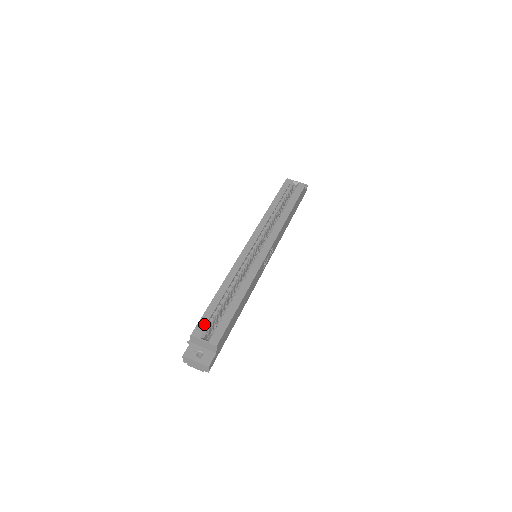
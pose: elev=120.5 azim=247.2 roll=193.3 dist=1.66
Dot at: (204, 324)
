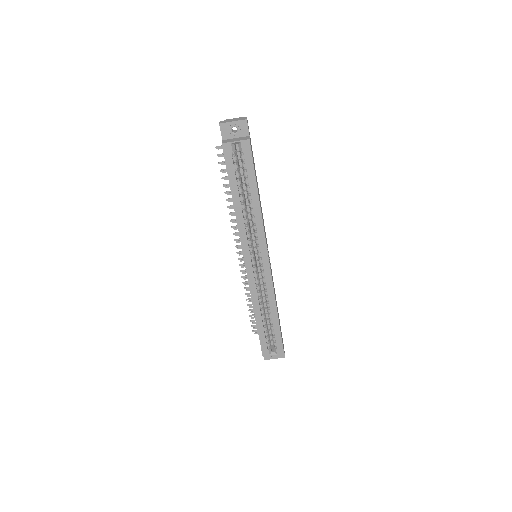
Dot at: (265, 347)
